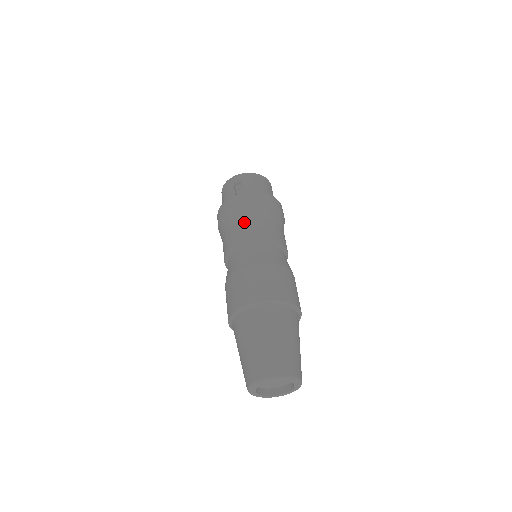
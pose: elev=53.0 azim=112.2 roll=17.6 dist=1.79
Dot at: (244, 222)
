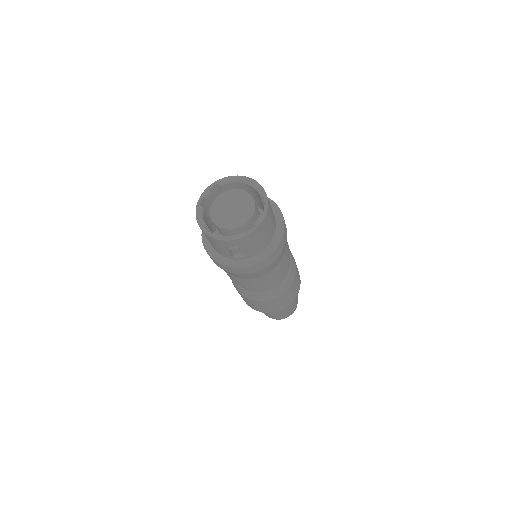
Dot at: (252, 281)
